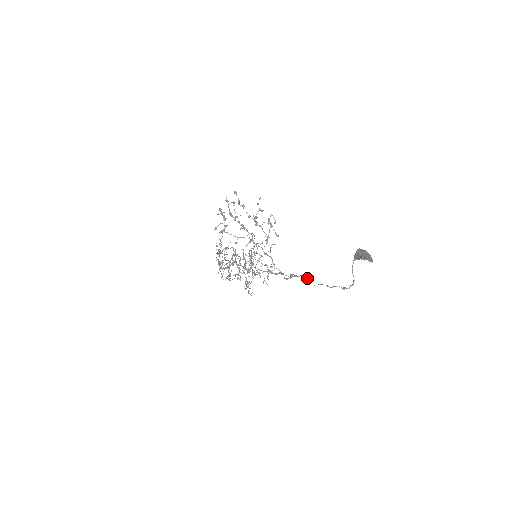
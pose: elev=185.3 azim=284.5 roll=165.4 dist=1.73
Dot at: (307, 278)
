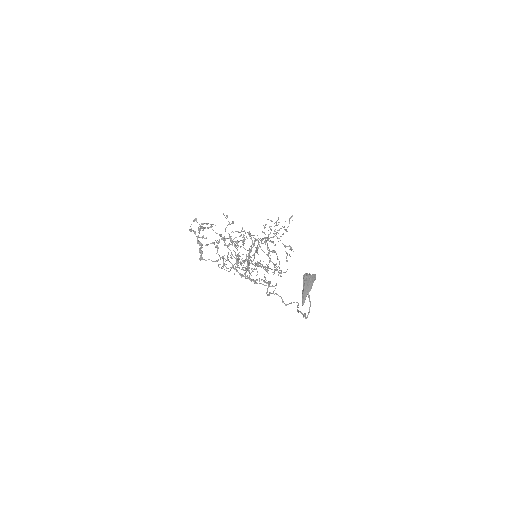
Dot at: occluded
